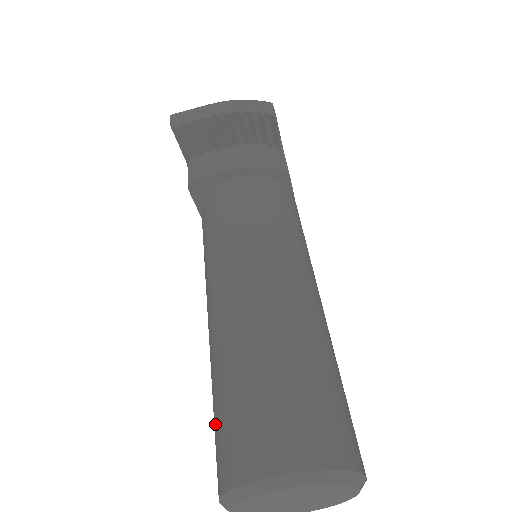
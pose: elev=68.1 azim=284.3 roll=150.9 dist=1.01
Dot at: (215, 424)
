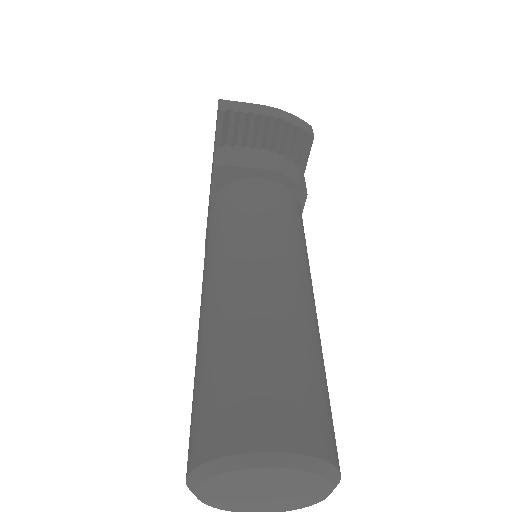
Dot at: (201, 395)
